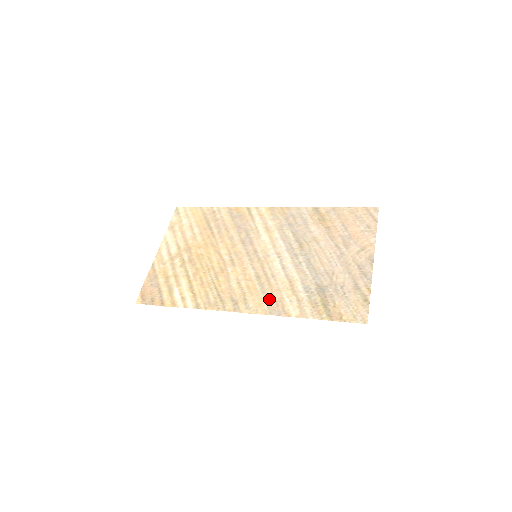
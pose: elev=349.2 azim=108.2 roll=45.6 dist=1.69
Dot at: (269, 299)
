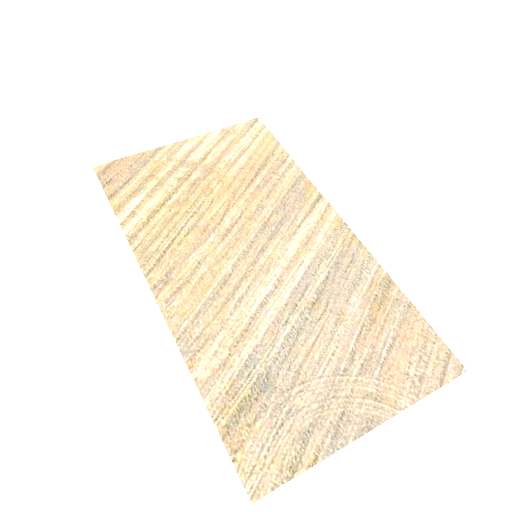
Dot at: (200, 320)
